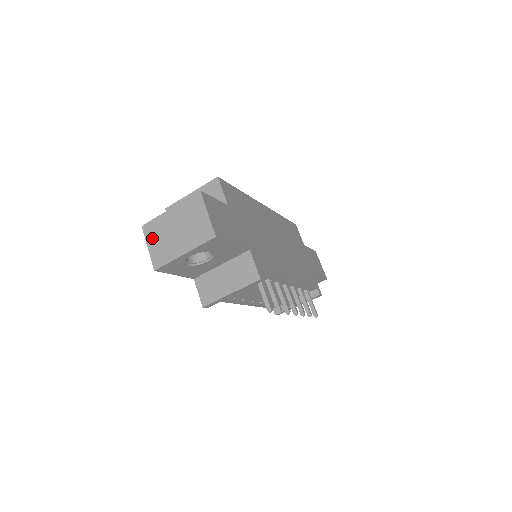
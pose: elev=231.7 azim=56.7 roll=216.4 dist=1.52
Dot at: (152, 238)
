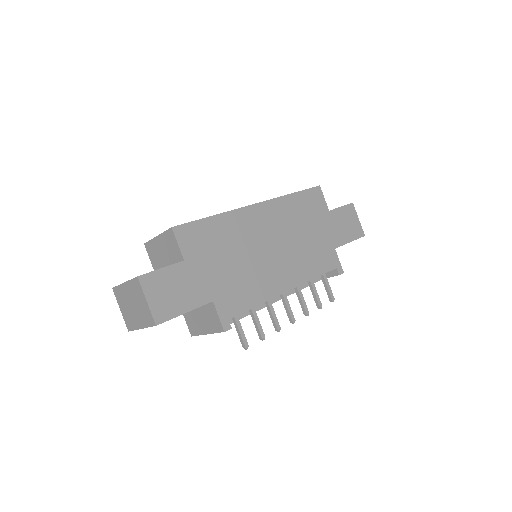
Dot at: (120, 303)
